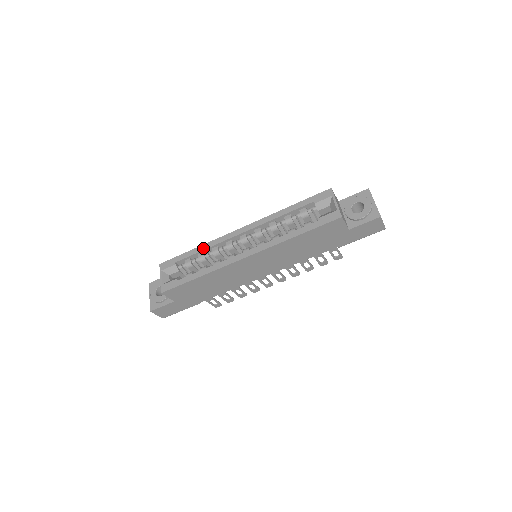
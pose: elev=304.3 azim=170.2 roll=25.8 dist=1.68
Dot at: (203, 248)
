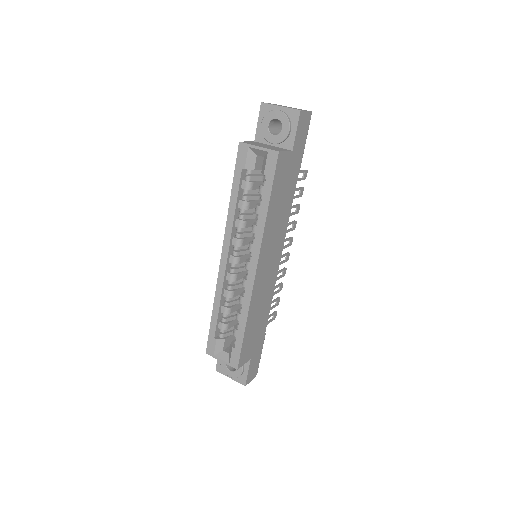
Dot at: (217, 304)
